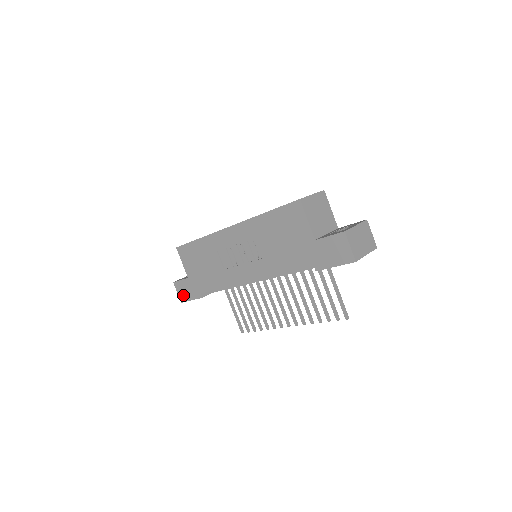
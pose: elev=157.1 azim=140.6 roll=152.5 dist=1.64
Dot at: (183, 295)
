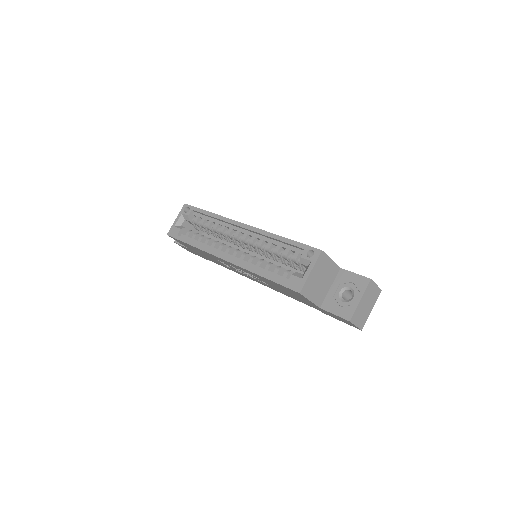
Dot at: occluded
